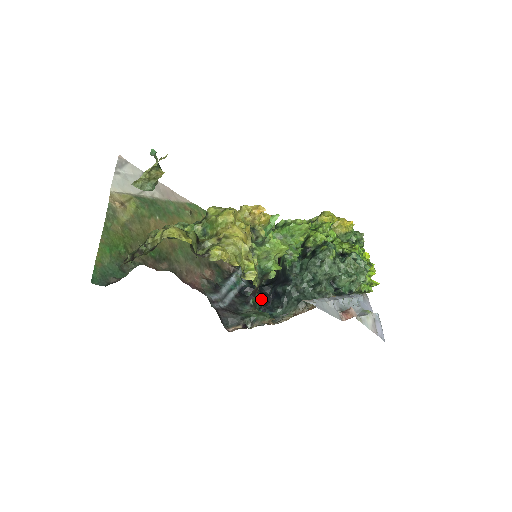
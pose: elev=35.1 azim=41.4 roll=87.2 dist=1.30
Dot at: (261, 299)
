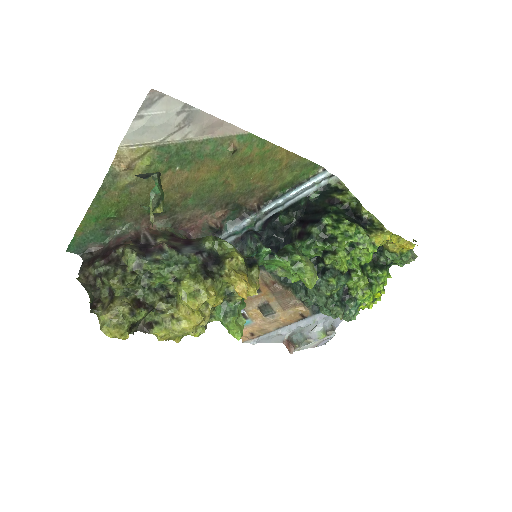
Dot at: occluded
